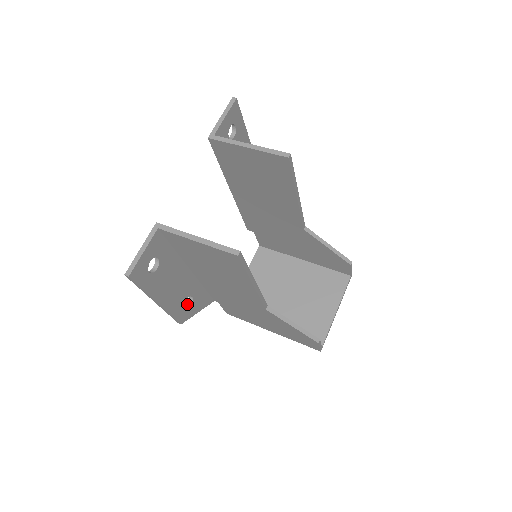
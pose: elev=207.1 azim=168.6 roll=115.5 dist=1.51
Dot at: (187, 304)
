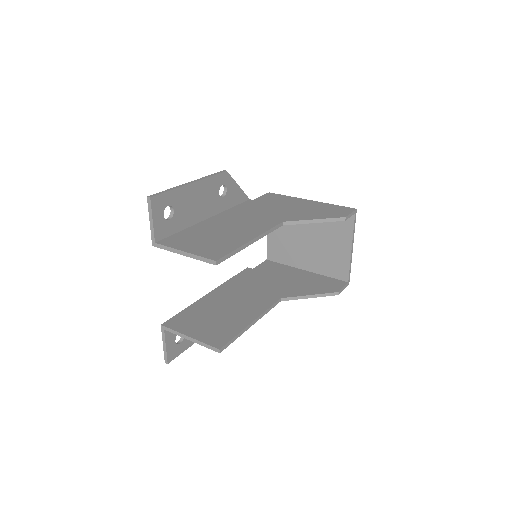
Dot at: occluded
